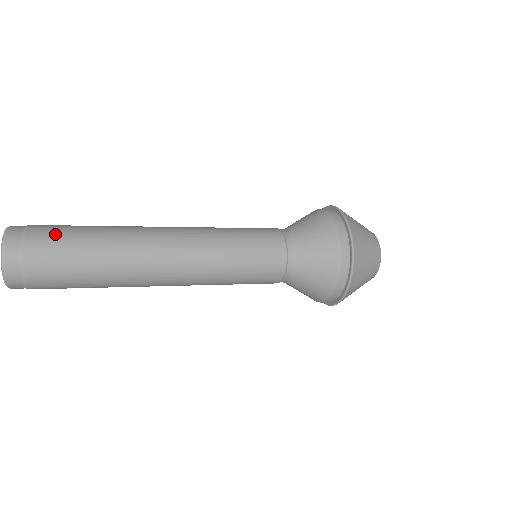
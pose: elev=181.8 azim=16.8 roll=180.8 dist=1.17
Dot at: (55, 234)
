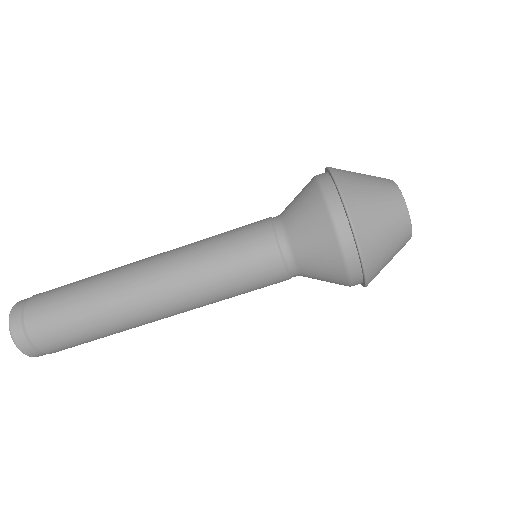
Dot at: (49, 321)
